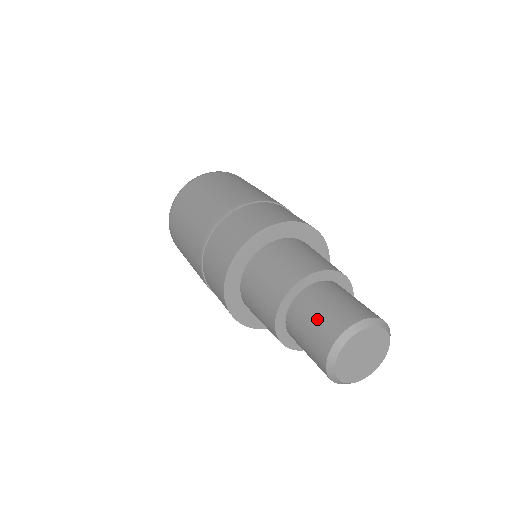
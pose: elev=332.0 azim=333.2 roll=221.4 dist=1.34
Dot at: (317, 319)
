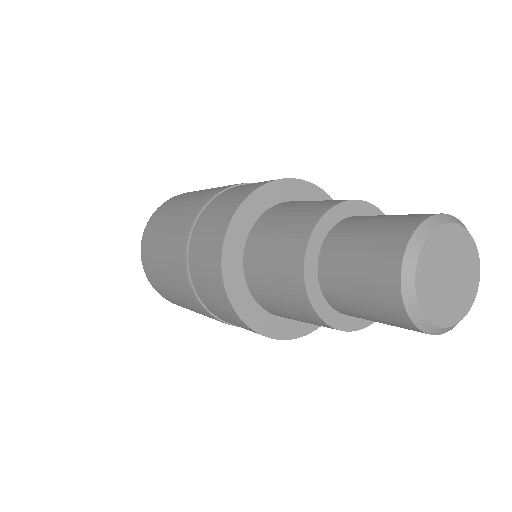
Dot at: (389, 216)
